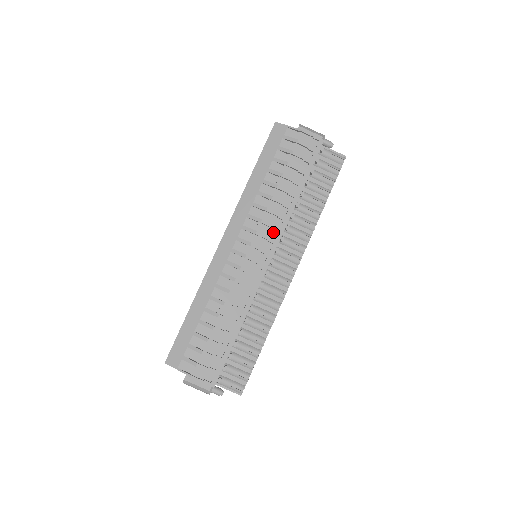
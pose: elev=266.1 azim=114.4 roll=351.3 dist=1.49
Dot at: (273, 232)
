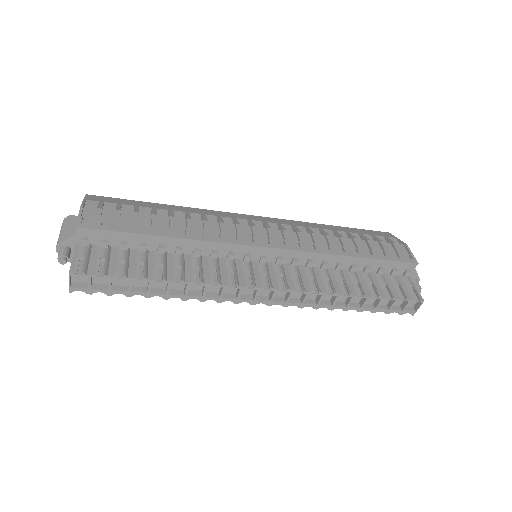
Dot at: (296, 245)
